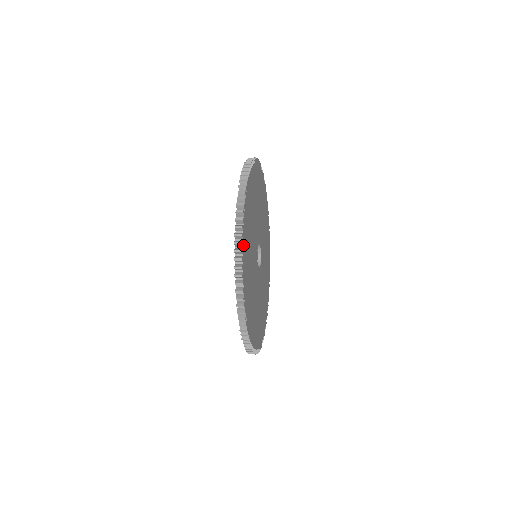
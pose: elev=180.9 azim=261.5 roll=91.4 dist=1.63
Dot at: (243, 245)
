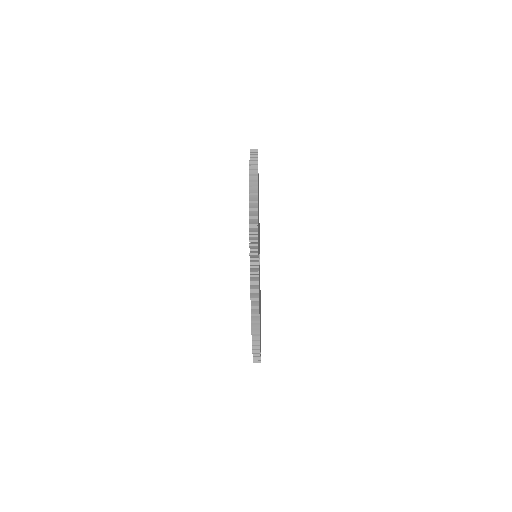
Dot at: occluded
